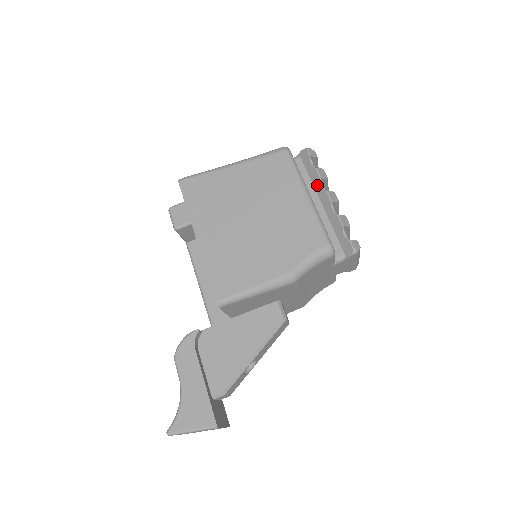
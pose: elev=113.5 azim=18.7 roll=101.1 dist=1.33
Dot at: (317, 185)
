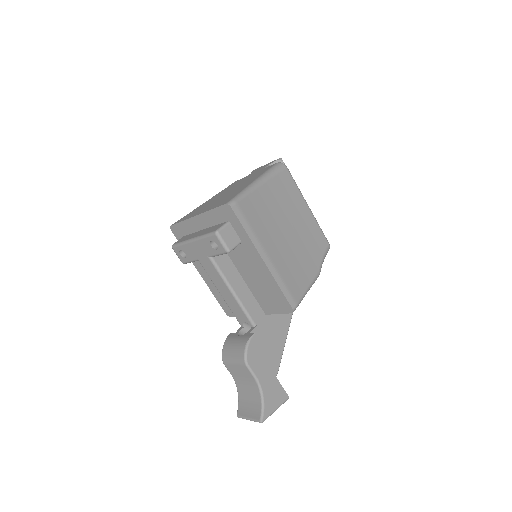
Dot at: occluded
